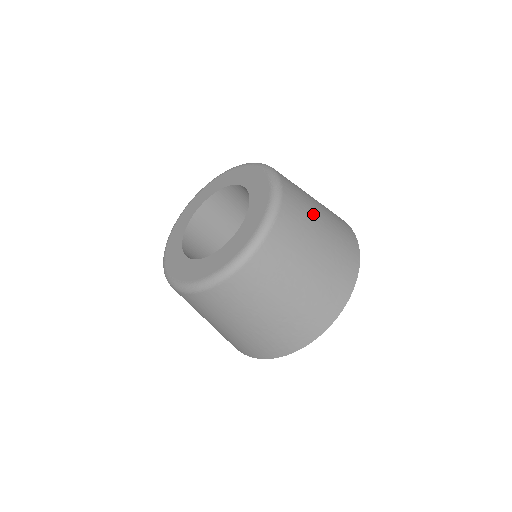
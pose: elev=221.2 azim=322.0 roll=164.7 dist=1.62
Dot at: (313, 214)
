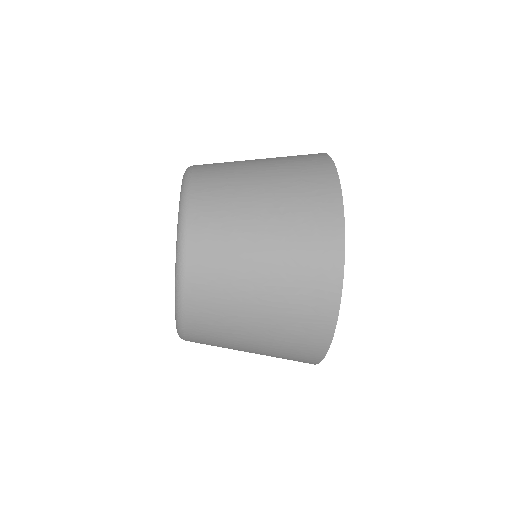
Dot at: occluded
